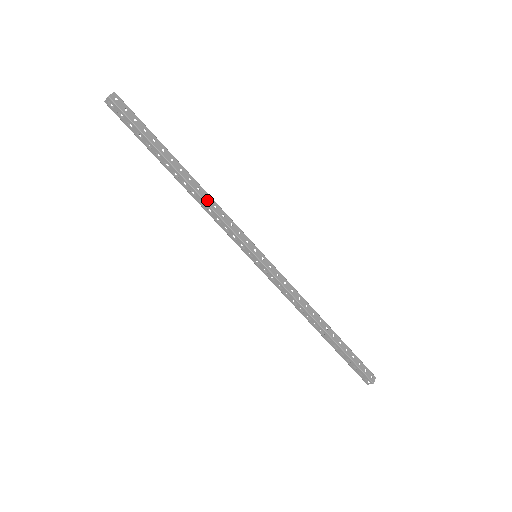
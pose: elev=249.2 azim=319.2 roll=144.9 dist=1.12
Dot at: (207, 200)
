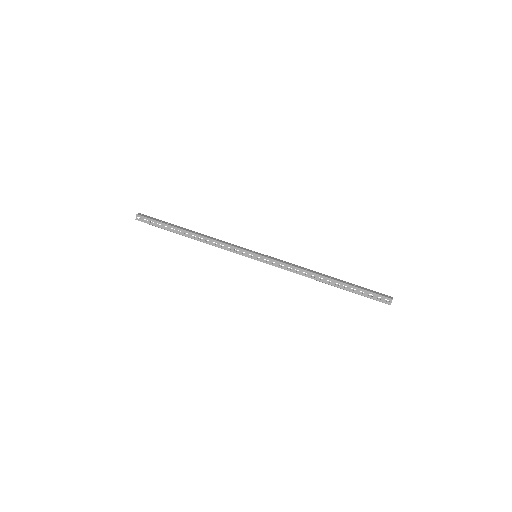
Dot at: (210, 238)
